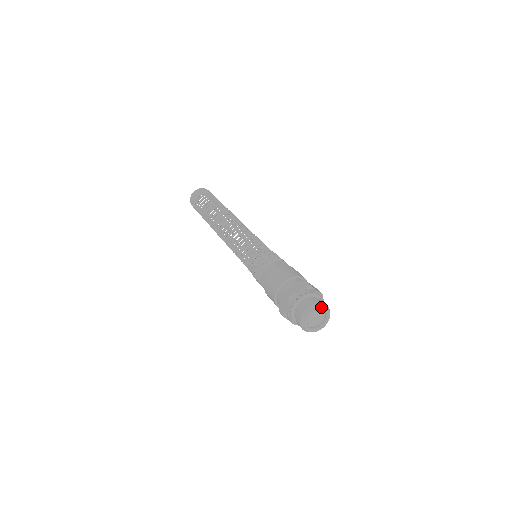
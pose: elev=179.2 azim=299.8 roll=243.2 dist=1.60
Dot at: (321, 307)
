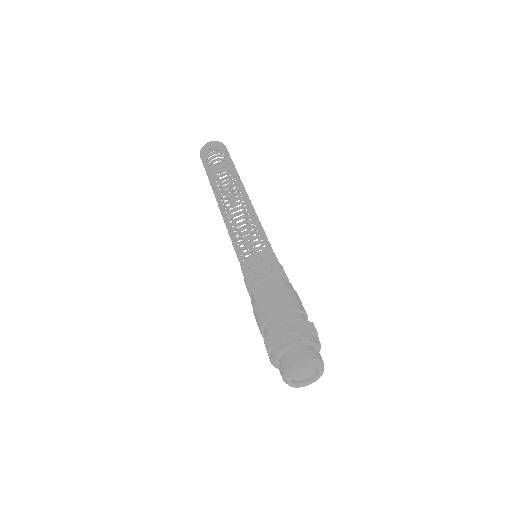
Dot at: (320, 365)
